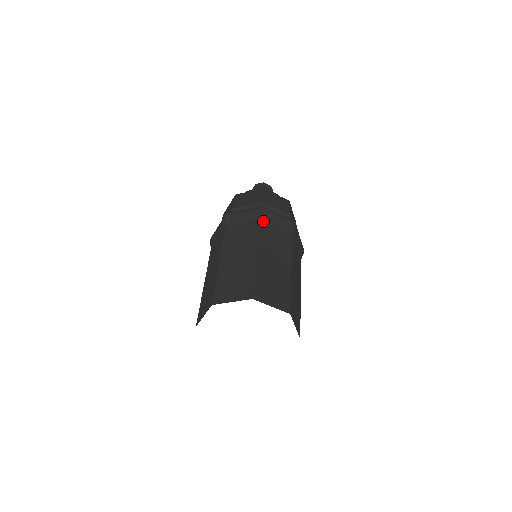
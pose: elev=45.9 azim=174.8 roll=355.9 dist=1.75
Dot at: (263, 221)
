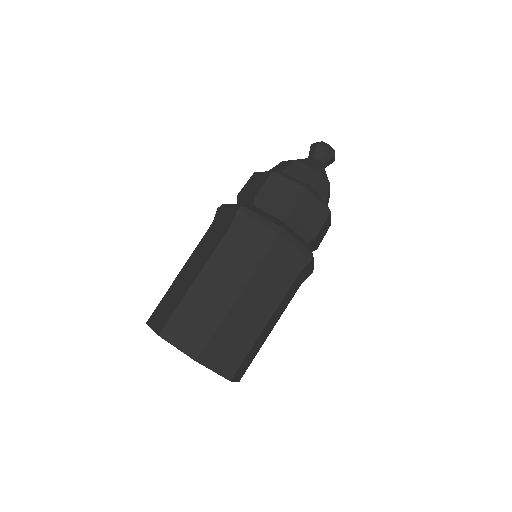
Dot at: (271, 251)
